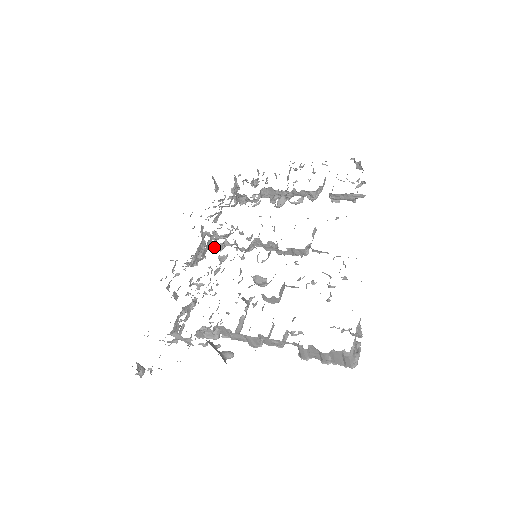
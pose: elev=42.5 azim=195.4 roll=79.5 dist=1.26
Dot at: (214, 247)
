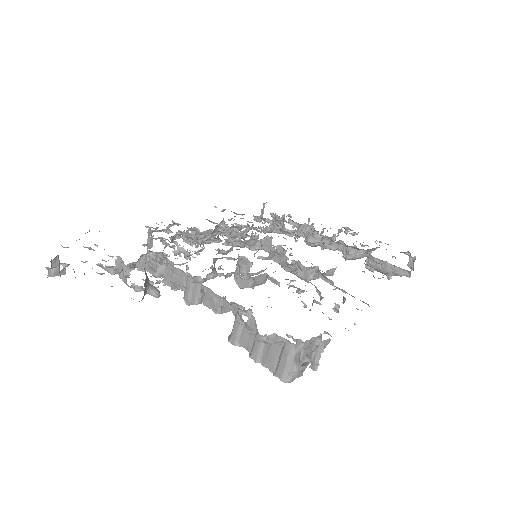
Dot at: (222, 226)
